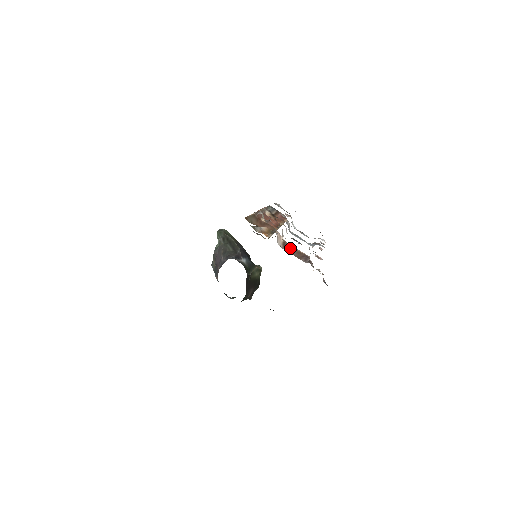
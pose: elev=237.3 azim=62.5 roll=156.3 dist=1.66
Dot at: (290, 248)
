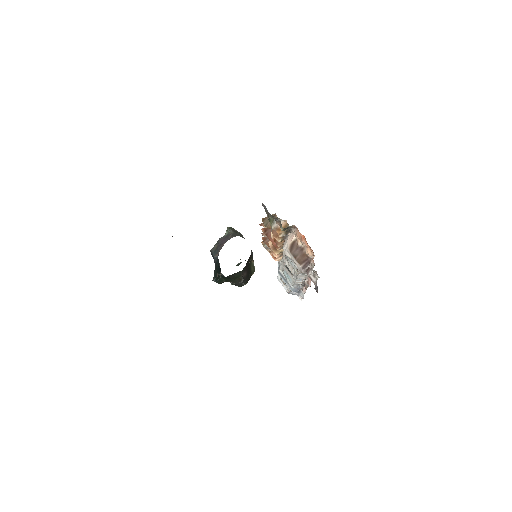
Dot at: (297, 249)
